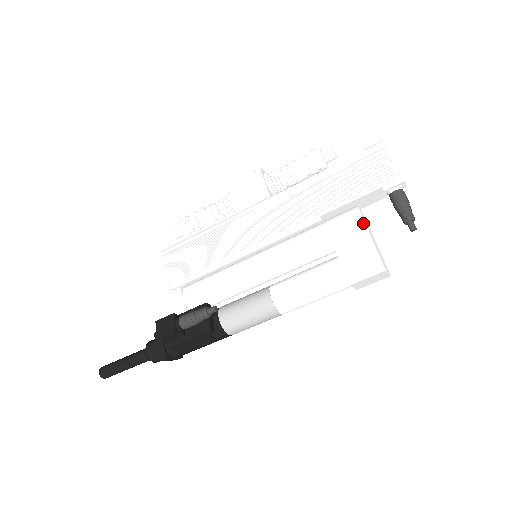
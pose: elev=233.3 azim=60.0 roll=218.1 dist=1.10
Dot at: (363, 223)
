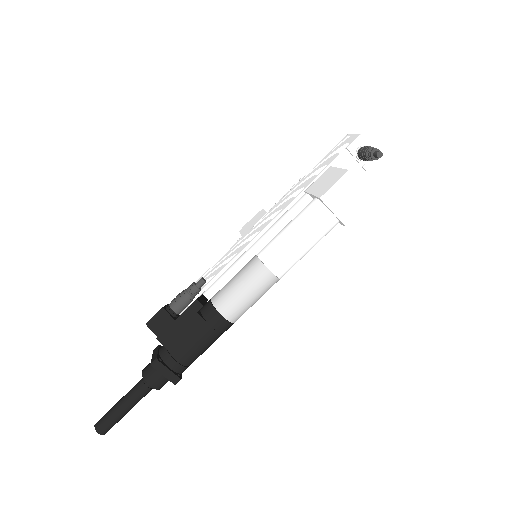
Dot at: (331, 168)
